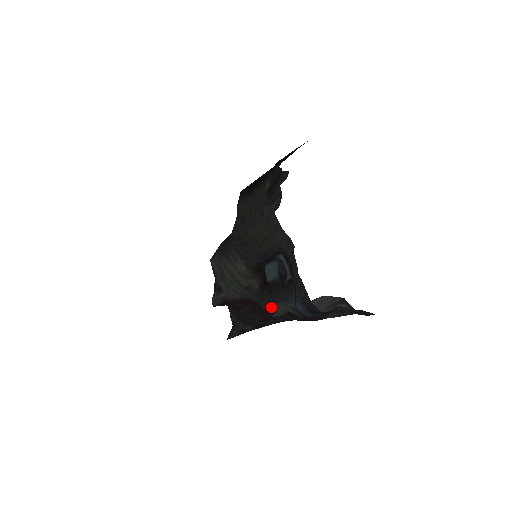
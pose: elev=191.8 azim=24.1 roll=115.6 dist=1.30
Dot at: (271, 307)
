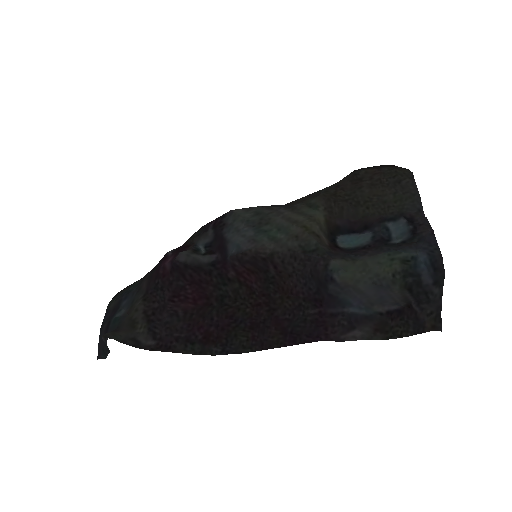
Dot at: (348, 262)
